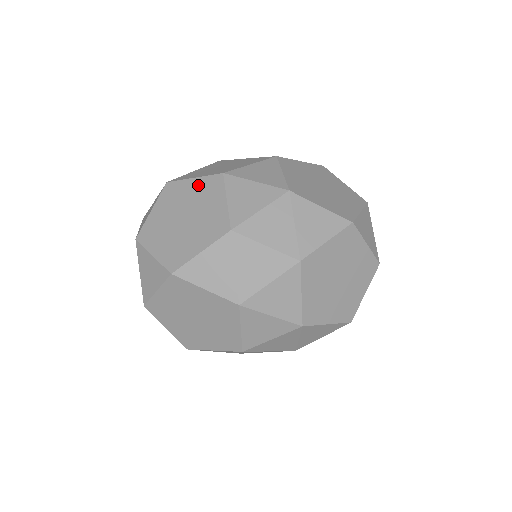
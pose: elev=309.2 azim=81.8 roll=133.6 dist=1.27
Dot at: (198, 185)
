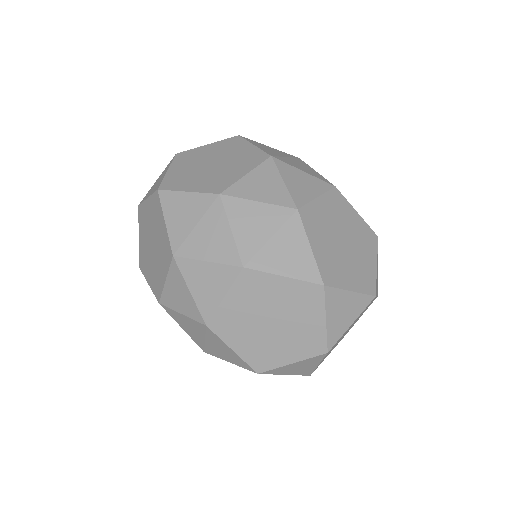
Dot at: (163, 234)
